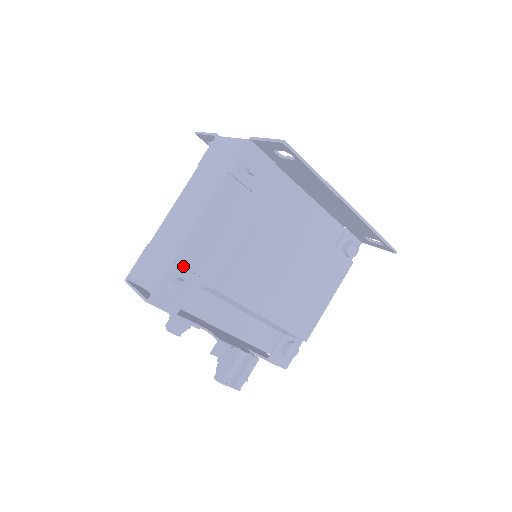
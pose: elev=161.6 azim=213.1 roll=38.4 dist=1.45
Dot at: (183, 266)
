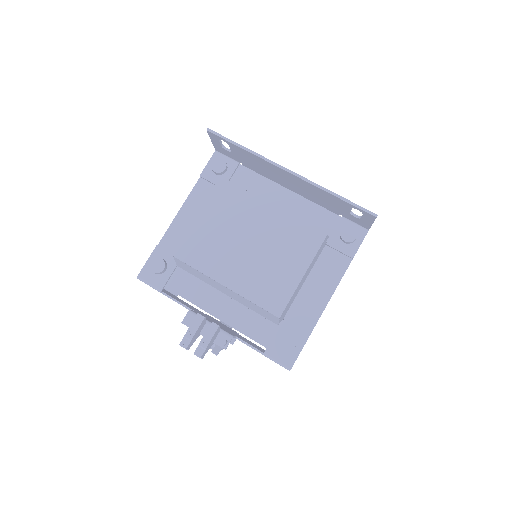
Dot at: (167, 251)
